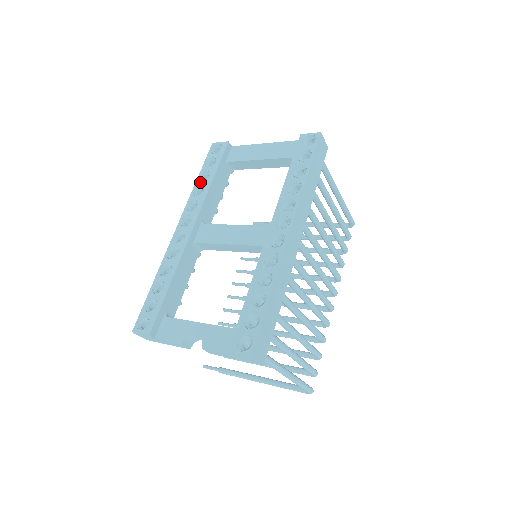
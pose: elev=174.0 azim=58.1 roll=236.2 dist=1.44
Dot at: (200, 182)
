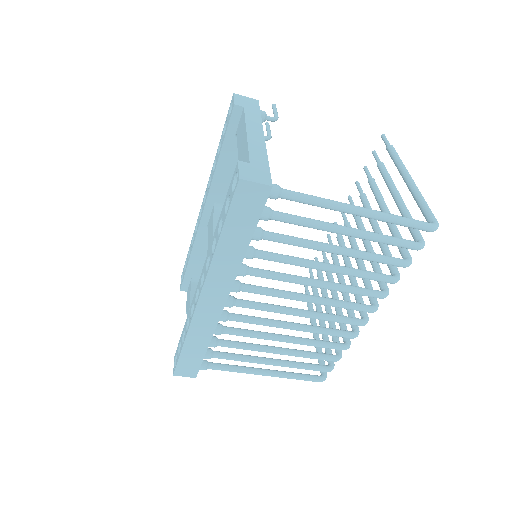
Dot at: (217, 153)
